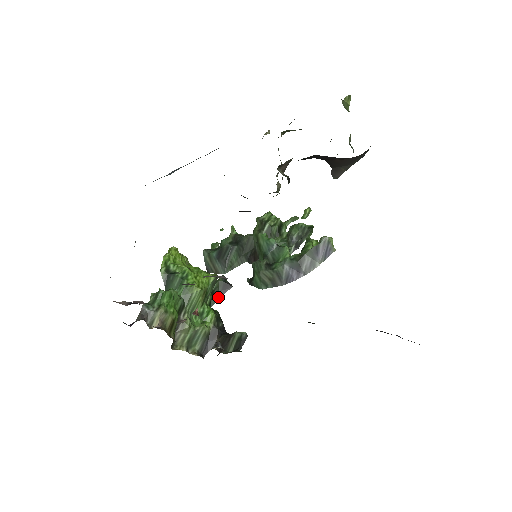
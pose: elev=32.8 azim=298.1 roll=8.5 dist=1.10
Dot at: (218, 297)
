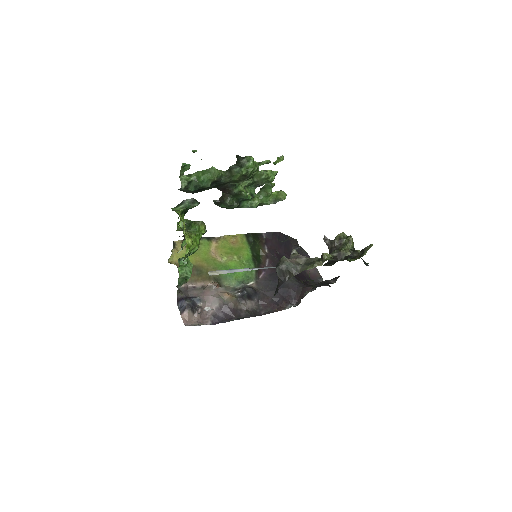
Dot at: (187, 211)
